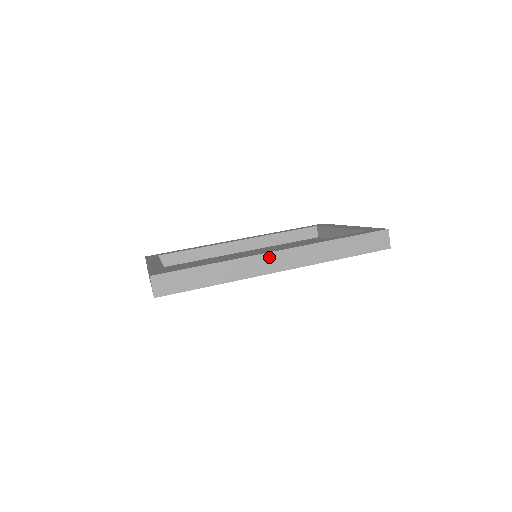
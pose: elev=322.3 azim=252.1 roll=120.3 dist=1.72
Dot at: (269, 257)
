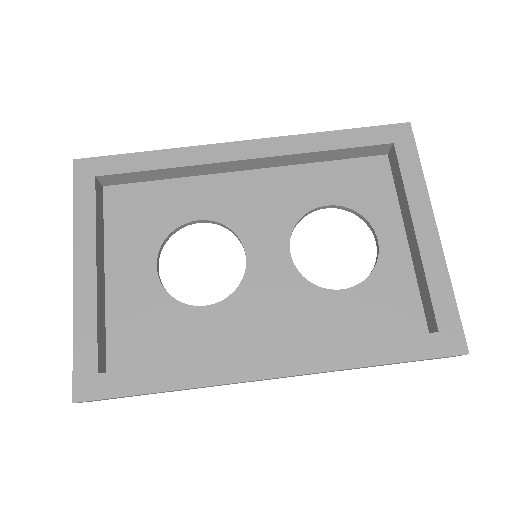
Dot at: (258, 380)
